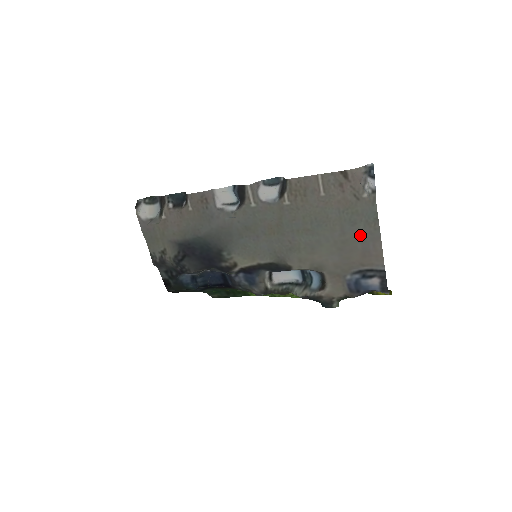
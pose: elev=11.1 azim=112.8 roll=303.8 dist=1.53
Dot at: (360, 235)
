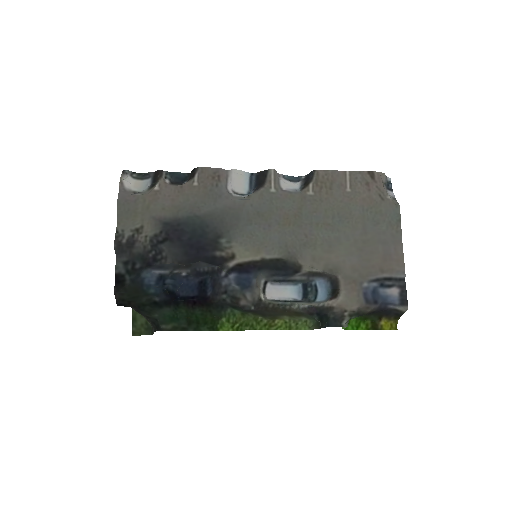
Dot at: (382, 236)
